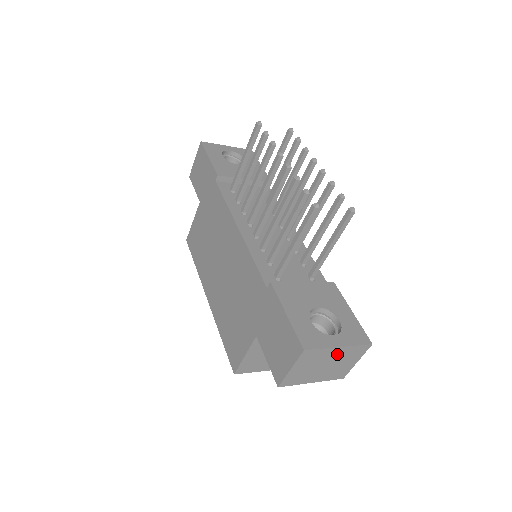
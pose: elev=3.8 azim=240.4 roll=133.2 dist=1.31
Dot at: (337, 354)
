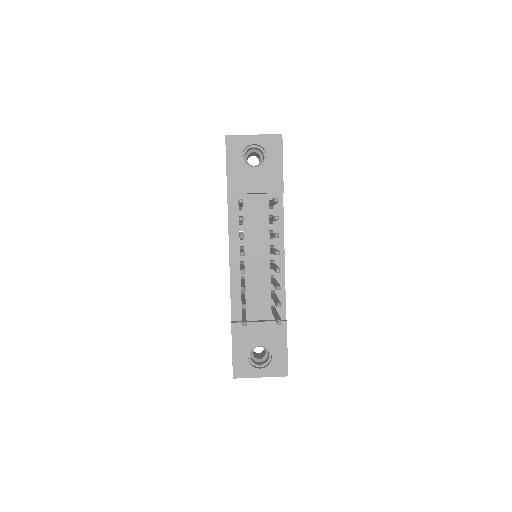
Dot at: occluded
